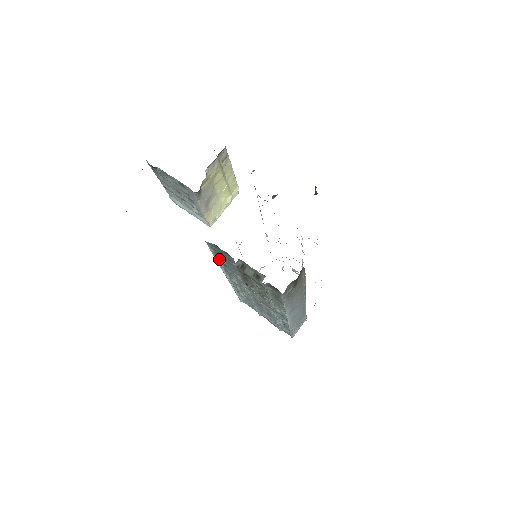
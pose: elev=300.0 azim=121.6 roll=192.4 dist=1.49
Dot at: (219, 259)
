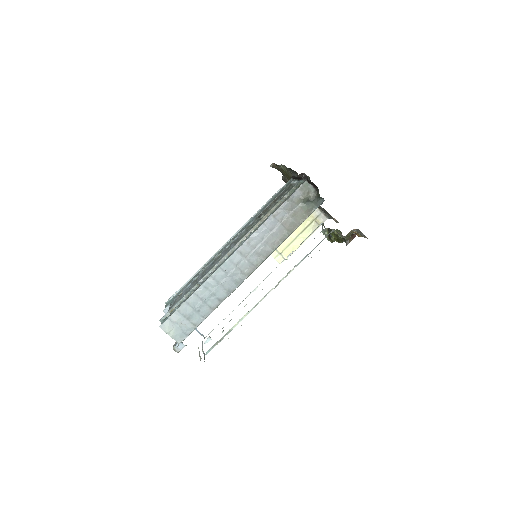
Dot at: (265, 207)
